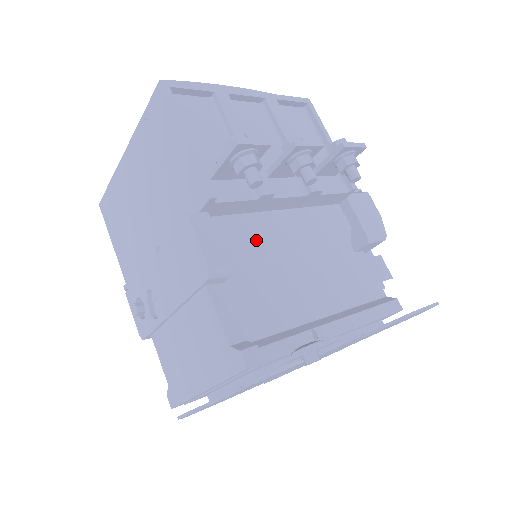
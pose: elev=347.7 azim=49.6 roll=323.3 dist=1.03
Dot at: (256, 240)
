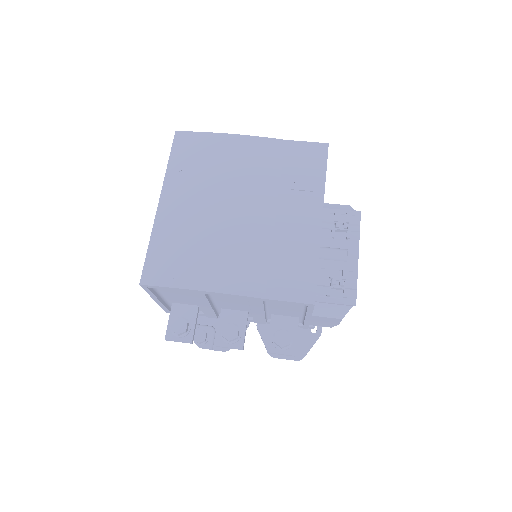
Dot at: occluded
